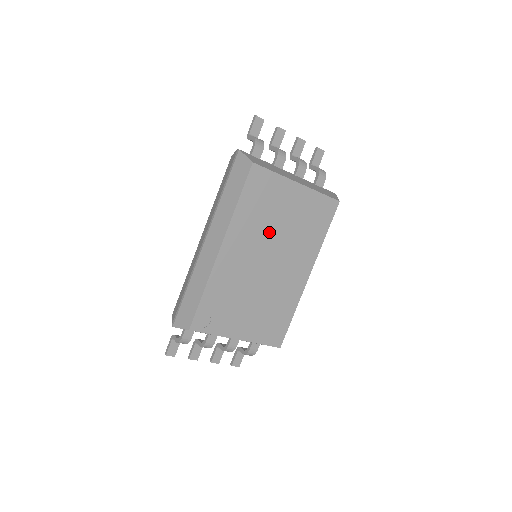
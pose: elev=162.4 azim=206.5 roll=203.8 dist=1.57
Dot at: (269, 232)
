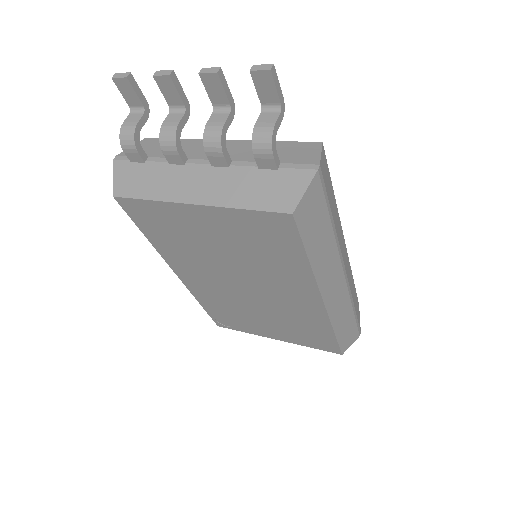
Dot at: (213, 260)
